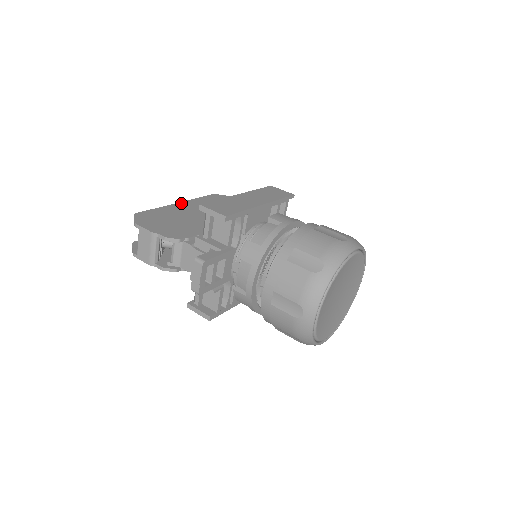
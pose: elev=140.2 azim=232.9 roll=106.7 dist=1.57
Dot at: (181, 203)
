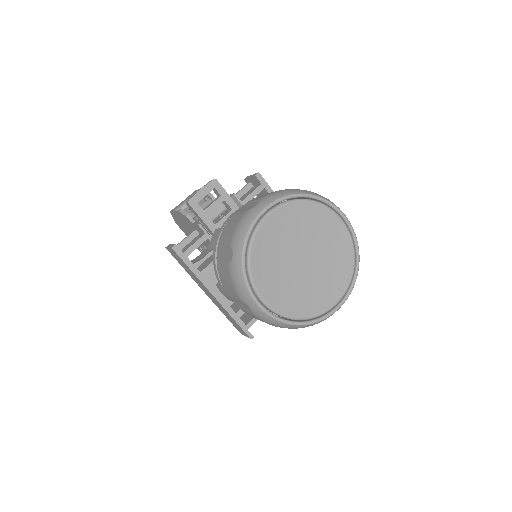
Dot at: occluded
